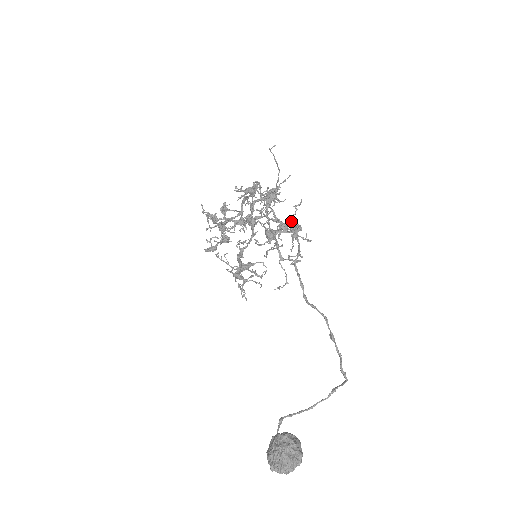
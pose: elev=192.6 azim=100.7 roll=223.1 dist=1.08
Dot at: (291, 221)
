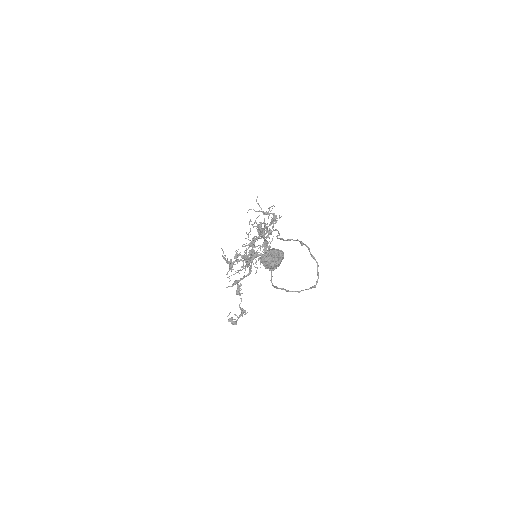
Dot at: occluded
